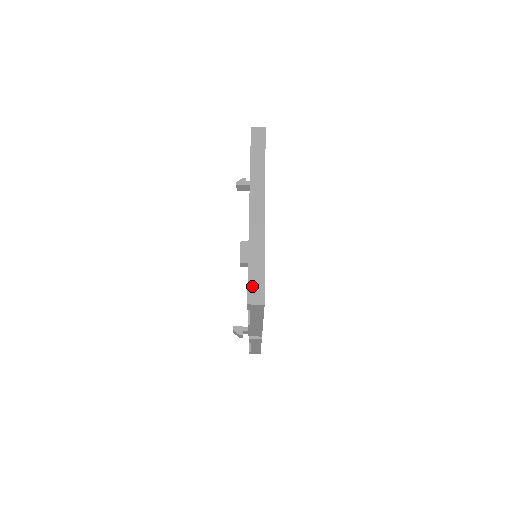
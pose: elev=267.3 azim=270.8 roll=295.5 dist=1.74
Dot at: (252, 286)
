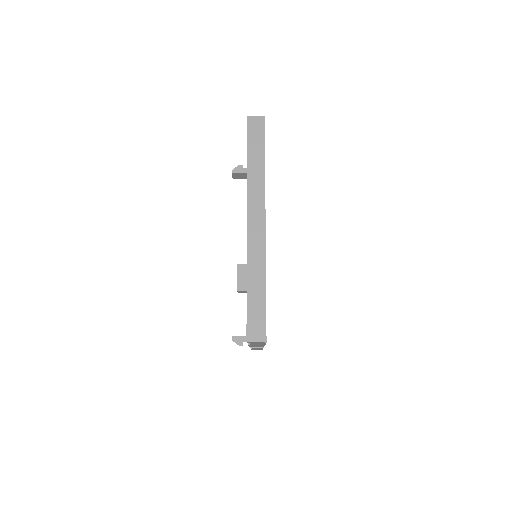
Dot at: (252, 320)
